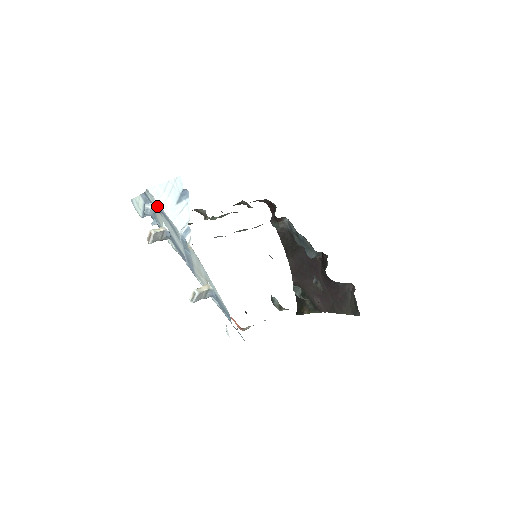
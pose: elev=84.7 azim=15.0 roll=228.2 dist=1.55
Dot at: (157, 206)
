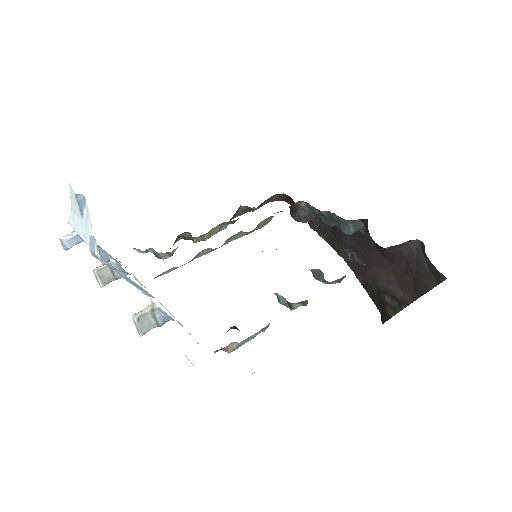
Dot at: (74, 234)
